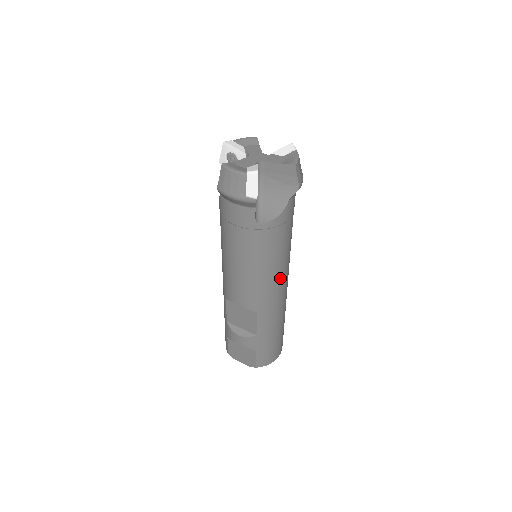
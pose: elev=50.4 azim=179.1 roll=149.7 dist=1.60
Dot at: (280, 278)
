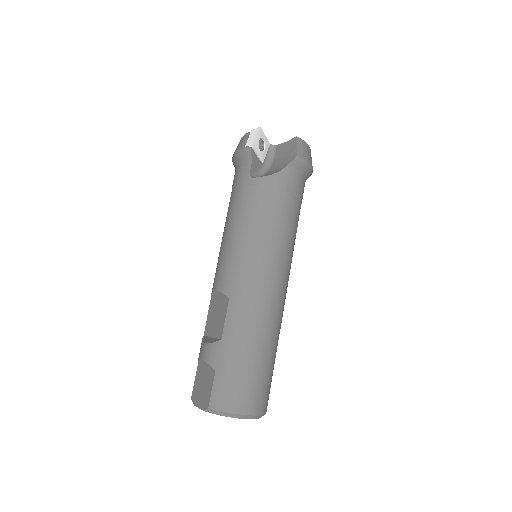
Dot at: (265, 260)
